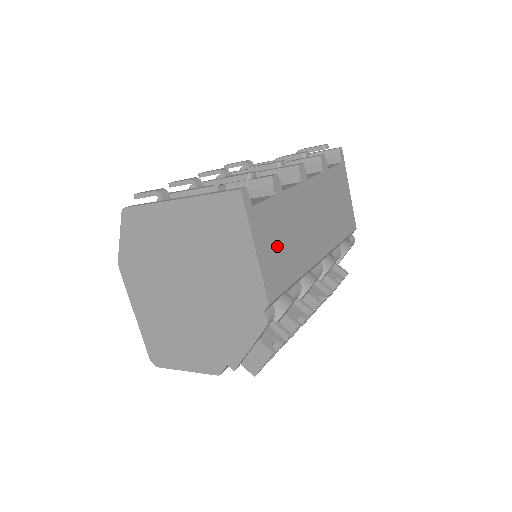
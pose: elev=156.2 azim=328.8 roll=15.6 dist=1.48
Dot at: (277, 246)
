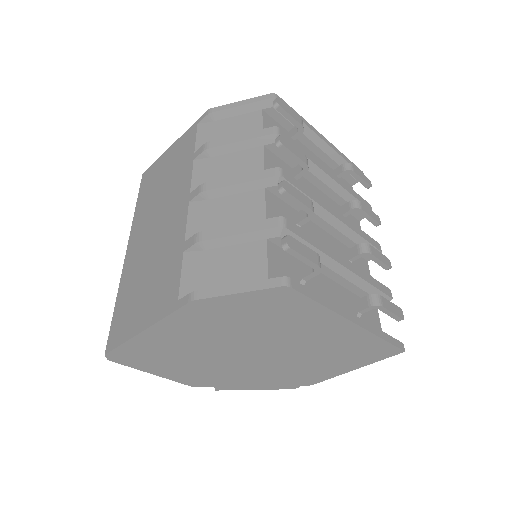
Dot at: occluded
